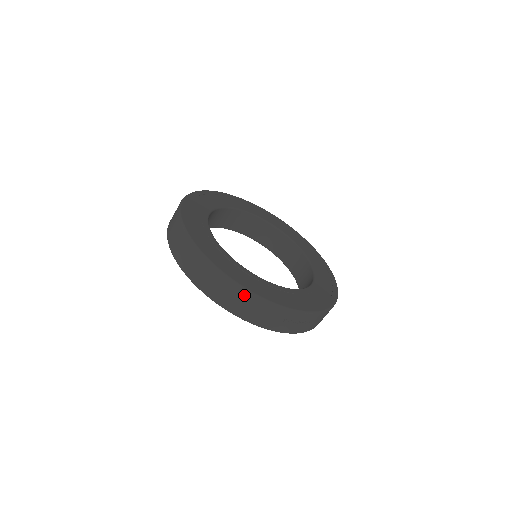
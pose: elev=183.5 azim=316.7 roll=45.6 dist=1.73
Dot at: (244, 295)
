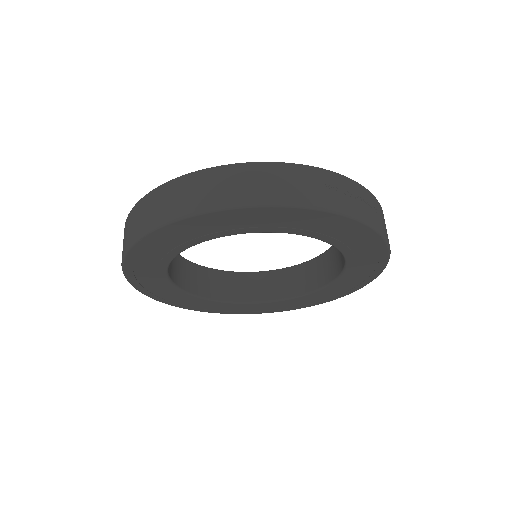
Dot at: (257, 170)
